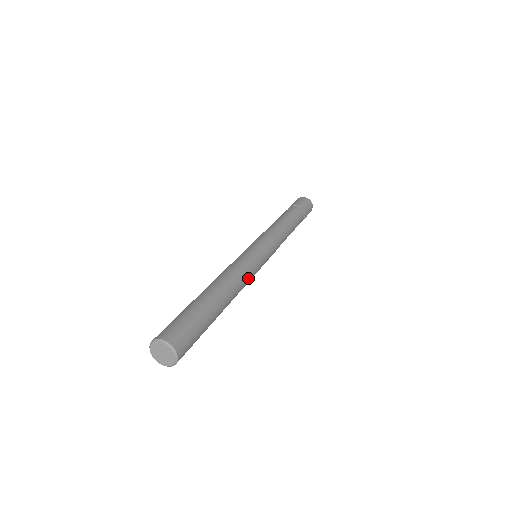
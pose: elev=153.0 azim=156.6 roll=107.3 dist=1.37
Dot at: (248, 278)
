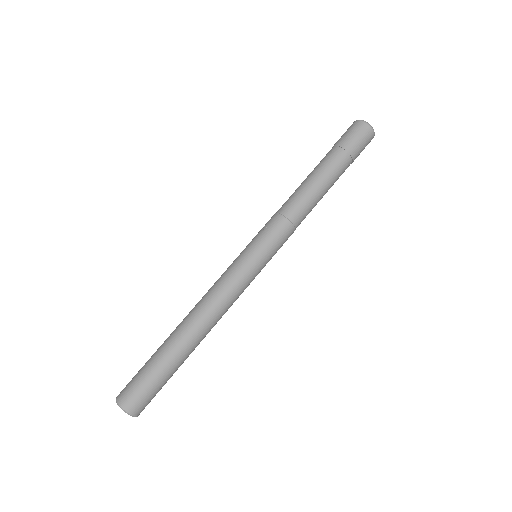
Dot at: occluded
